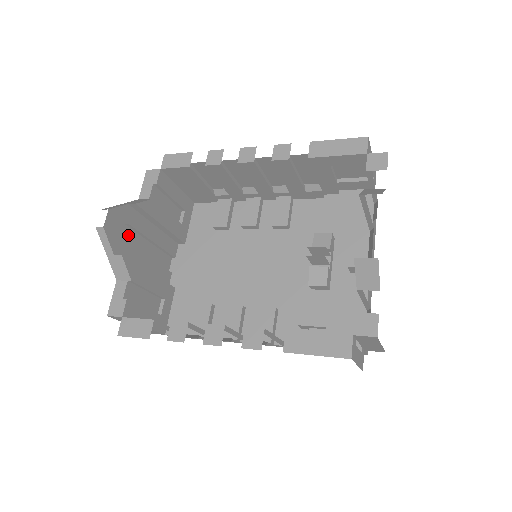
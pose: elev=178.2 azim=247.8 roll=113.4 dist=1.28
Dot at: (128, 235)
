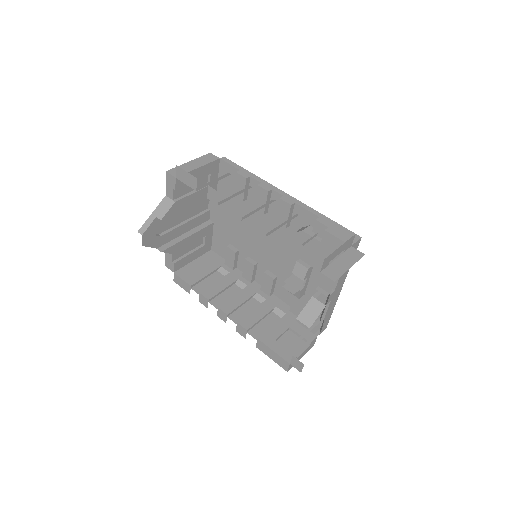
Dot at: (164, 225)
